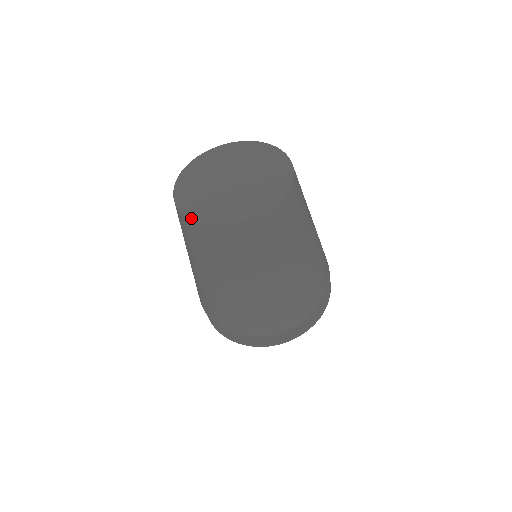
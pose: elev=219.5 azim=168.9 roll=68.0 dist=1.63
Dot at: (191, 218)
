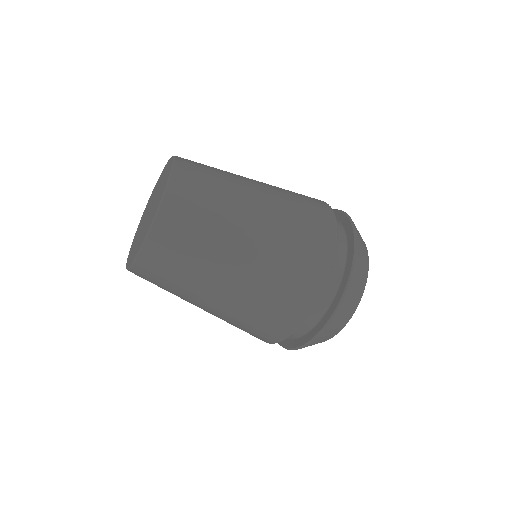
Dot at: occluded
